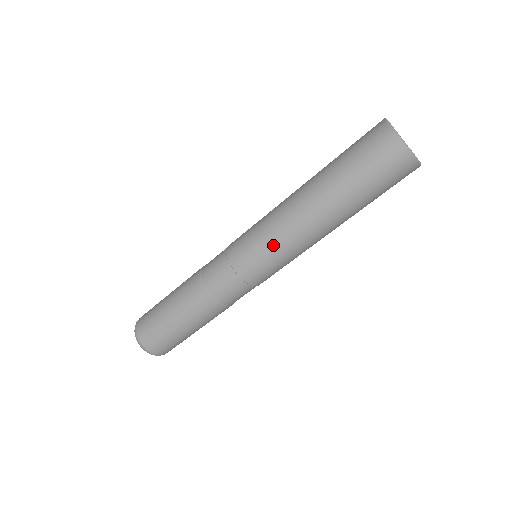
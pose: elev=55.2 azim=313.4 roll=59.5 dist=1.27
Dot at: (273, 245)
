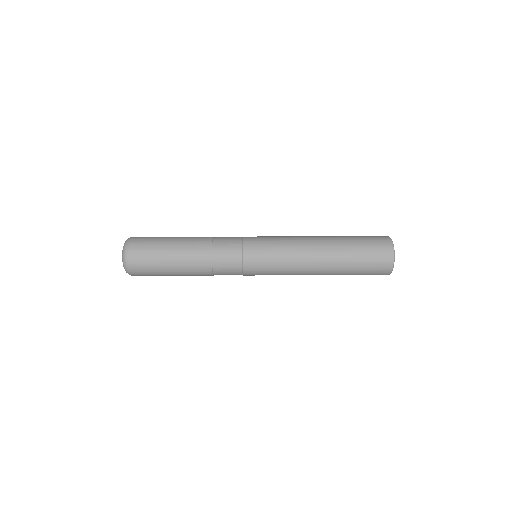
Dot at: (280, 273)
